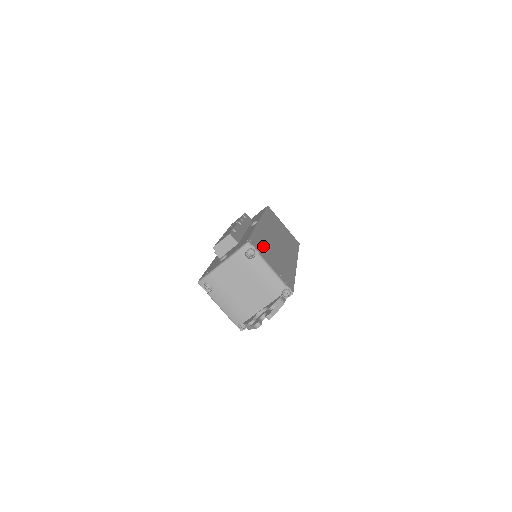
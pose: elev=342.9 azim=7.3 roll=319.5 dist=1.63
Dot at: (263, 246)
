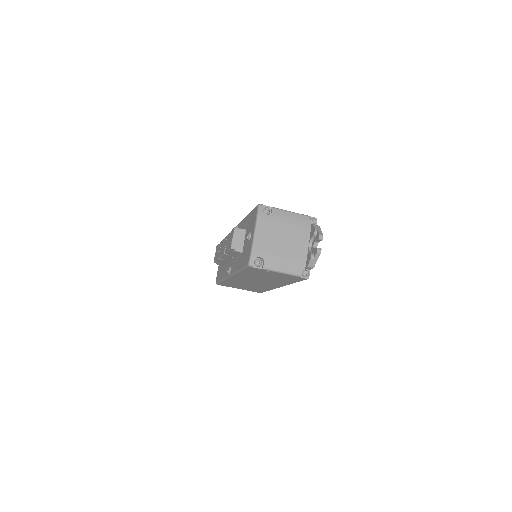
Dot at: occluded
